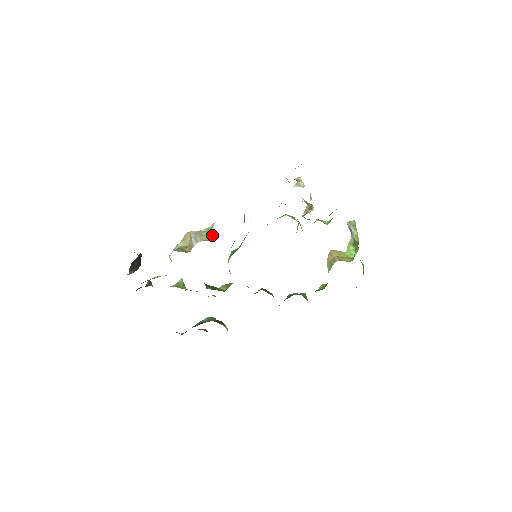
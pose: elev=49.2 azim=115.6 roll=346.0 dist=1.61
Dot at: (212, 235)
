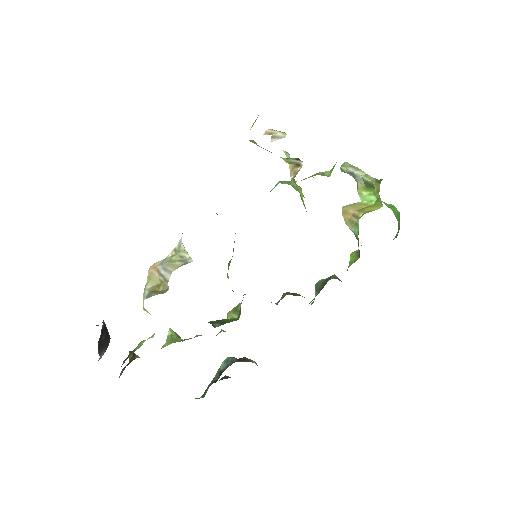
Dot at: (185, 256)
